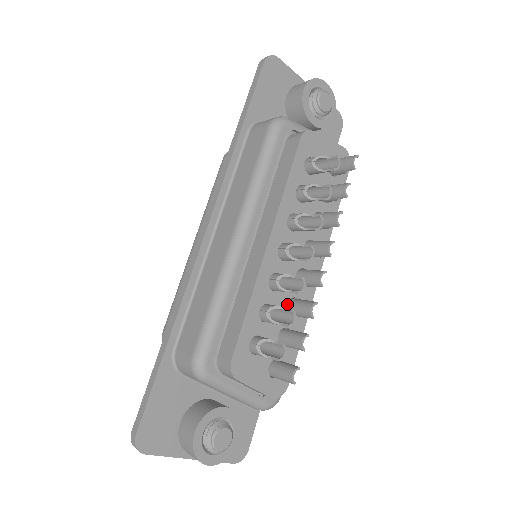
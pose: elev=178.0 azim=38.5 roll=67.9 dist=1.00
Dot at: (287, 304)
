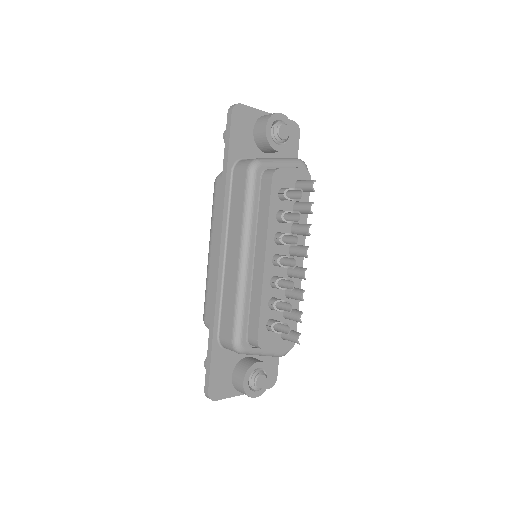
Dot at: (285, 292)
